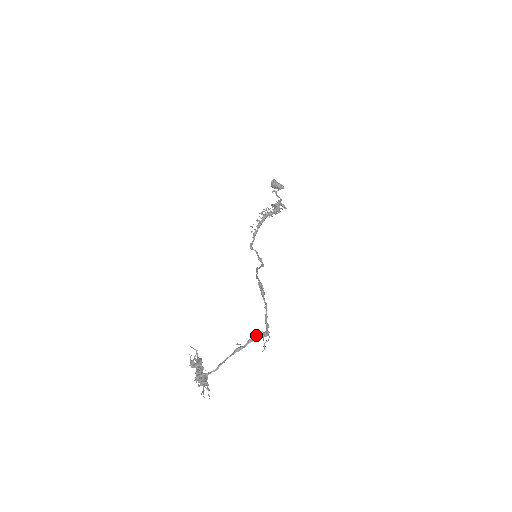
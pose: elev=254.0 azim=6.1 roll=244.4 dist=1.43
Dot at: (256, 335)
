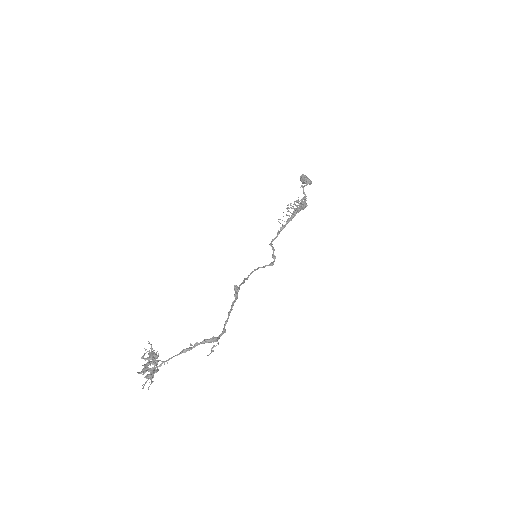
Dot at: occluded
